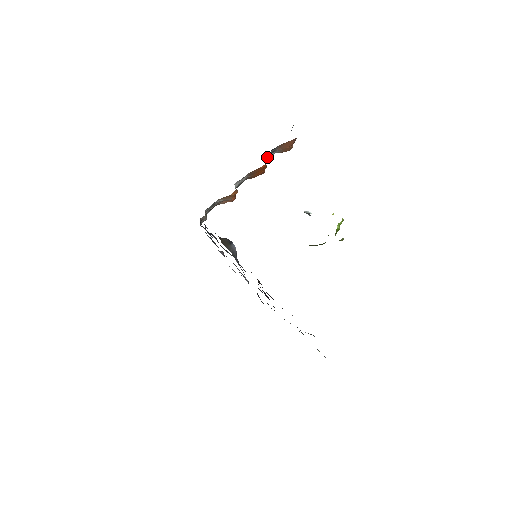
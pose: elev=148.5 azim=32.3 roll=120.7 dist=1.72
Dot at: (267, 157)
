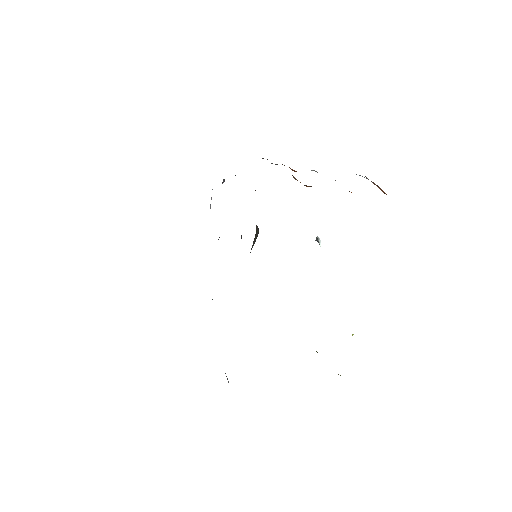
Dot at: occluded
